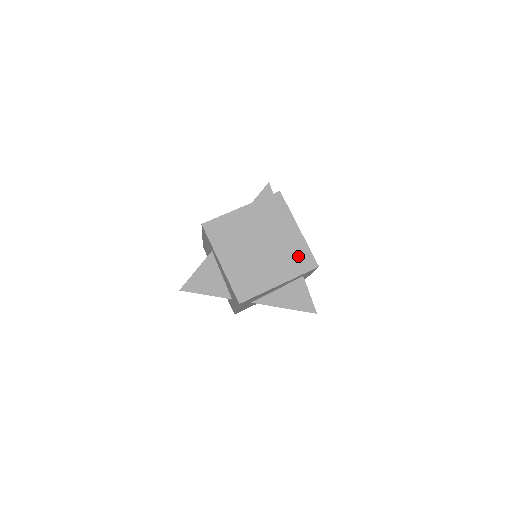
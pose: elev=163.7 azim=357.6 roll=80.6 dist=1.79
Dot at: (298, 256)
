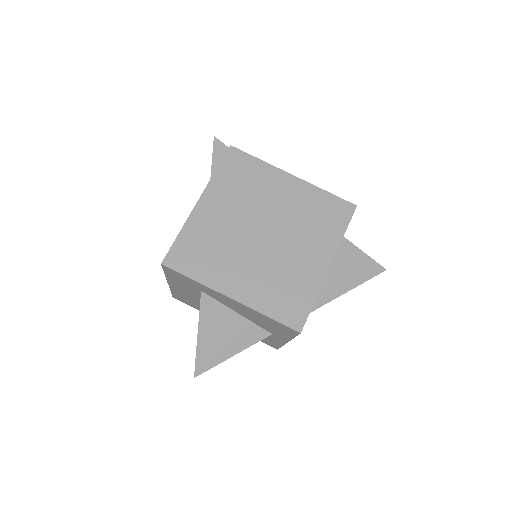
Dot at: (321, 211)
